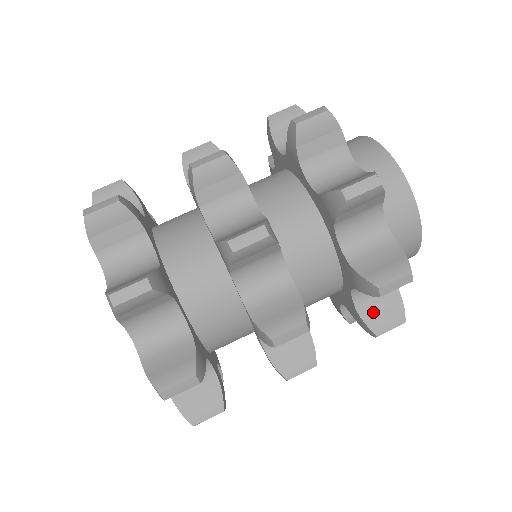
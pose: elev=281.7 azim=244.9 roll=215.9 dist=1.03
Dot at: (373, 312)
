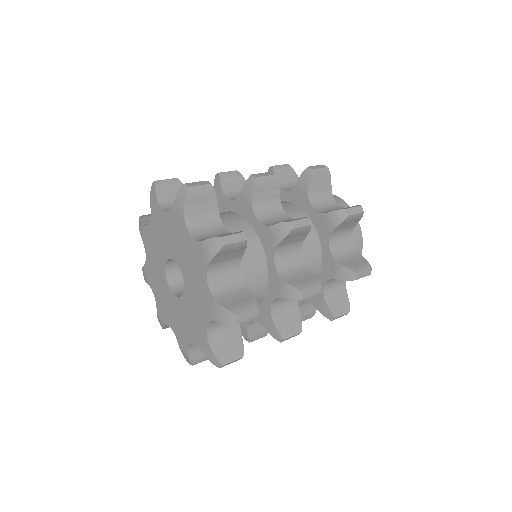
Dot at: (348, 262)
